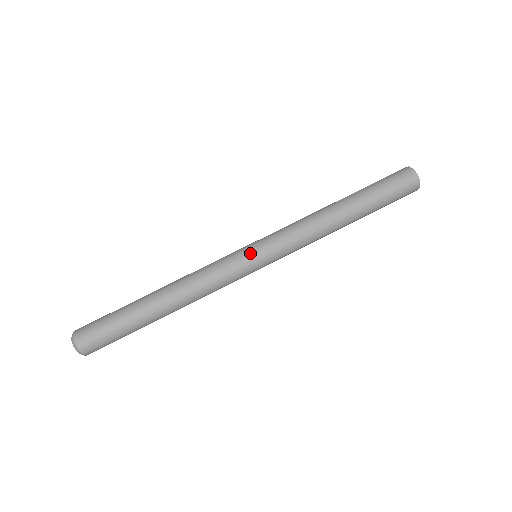
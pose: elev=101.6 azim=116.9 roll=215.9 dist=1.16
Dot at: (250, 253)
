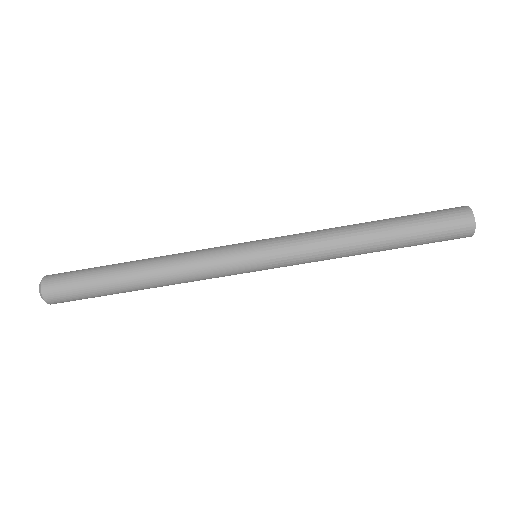
Dot at: (248, 254)
